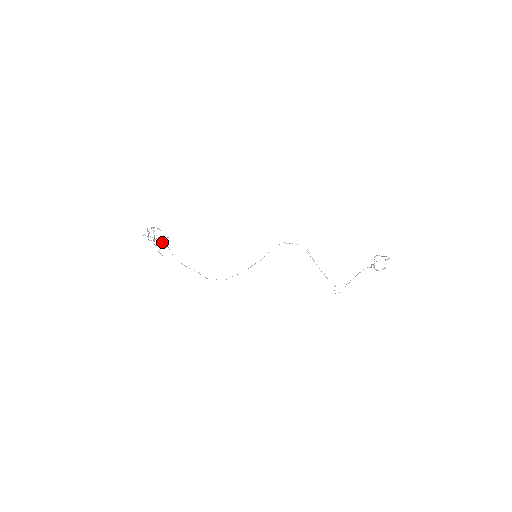
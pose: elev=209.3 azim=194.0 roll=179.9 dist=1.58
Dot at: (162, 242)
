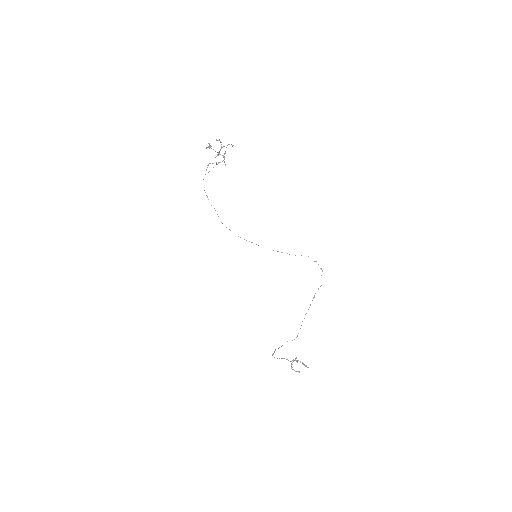
Dot at: (219, 162)
